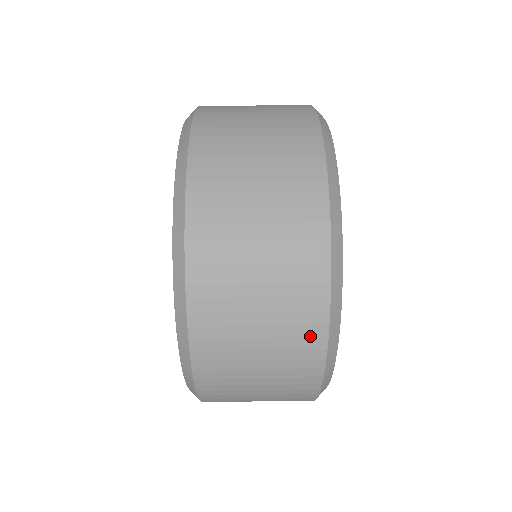
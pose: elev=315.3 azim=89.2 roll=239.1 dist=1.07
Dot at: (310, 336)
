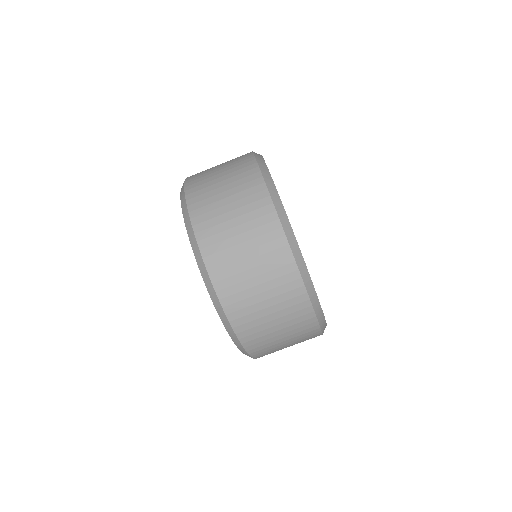
Dot at: occluded
